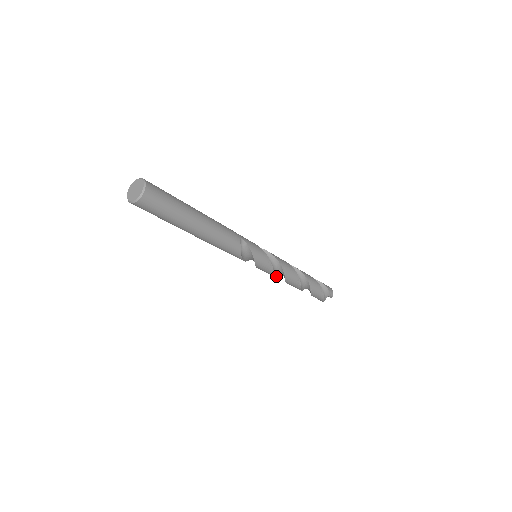
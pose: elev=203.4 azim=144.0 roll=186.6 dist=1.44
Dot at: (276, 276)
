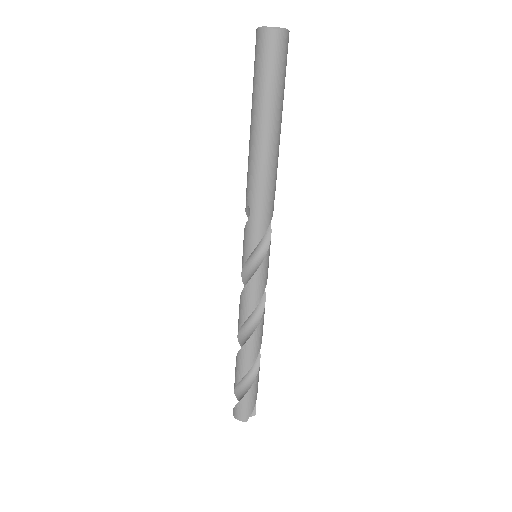
Dot at: (249, 315)
